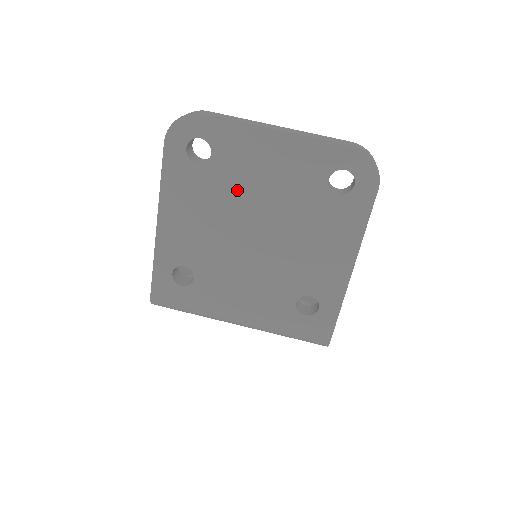
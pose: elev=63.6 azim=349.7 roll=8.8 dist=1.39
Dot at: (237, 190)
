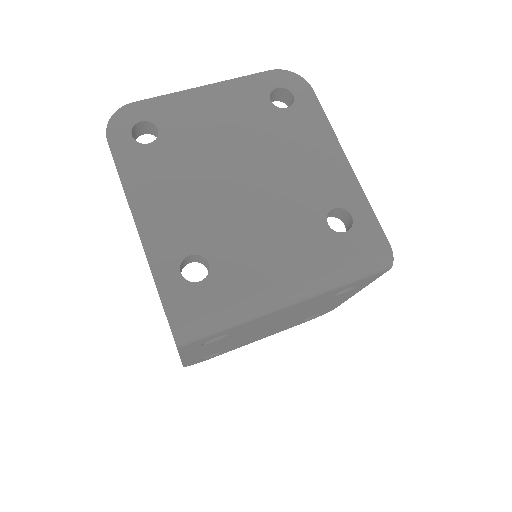
Dot at: (200, 147)
